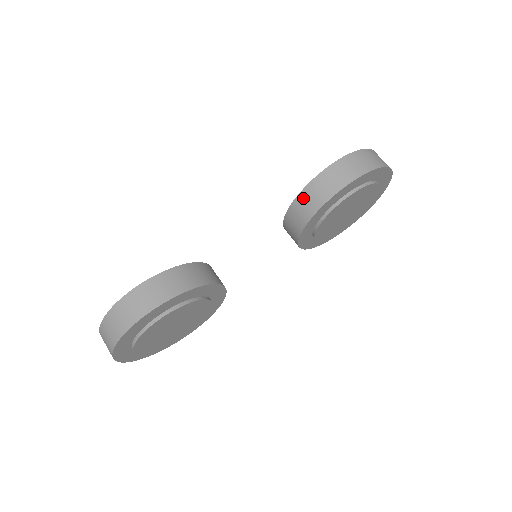
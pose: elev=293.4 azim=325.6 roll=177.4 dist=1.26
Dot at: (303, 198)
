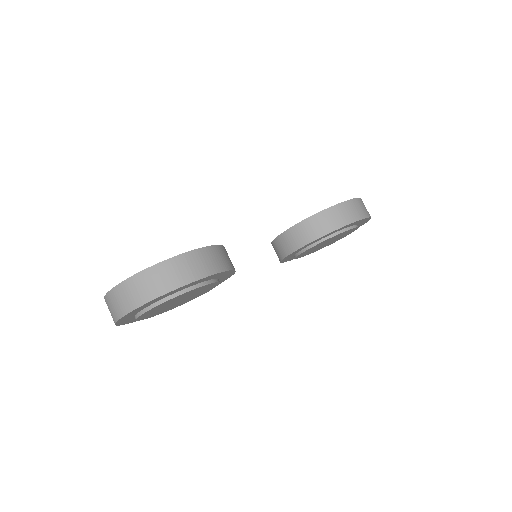
Dot at: (315, 220)
